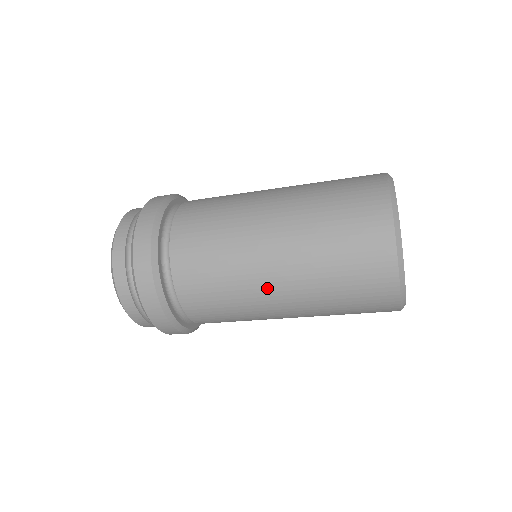
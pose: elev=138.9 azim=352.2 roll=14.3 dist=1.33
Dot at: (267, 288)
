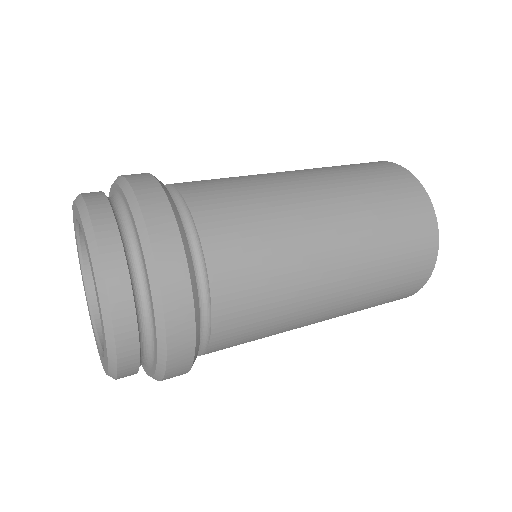
Dot at: (324, 290)
